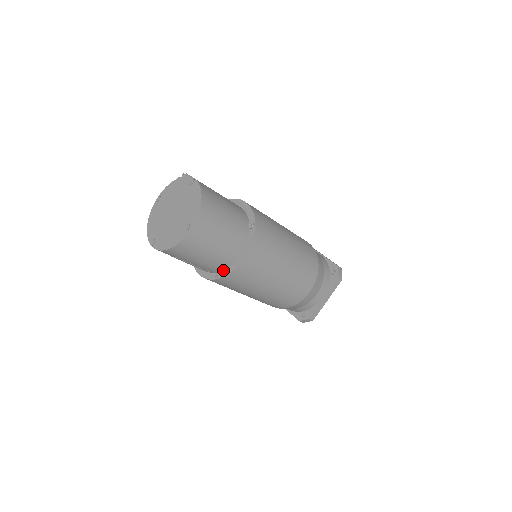
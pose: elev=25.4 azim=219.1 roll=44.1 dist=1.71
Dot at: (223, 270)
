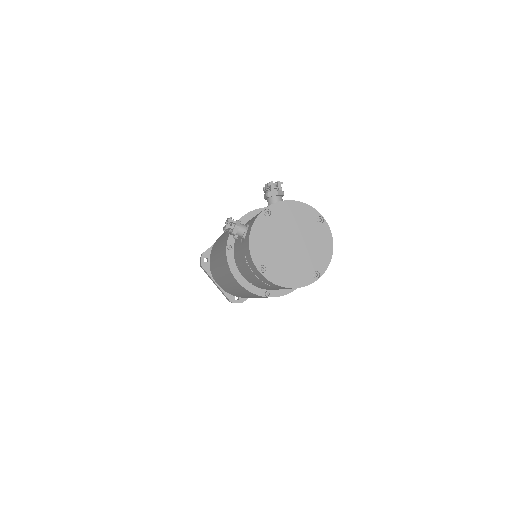
Dot at: (273, 290)
